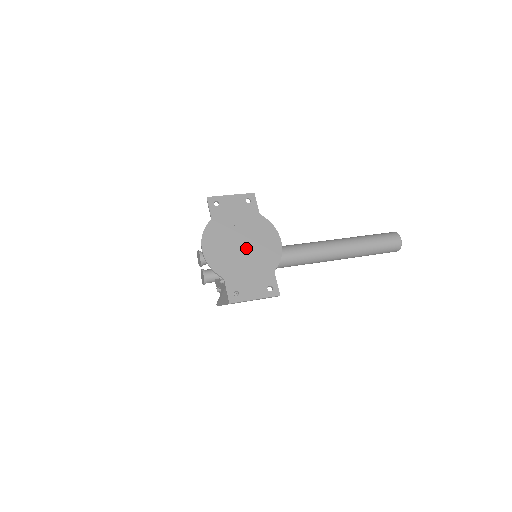
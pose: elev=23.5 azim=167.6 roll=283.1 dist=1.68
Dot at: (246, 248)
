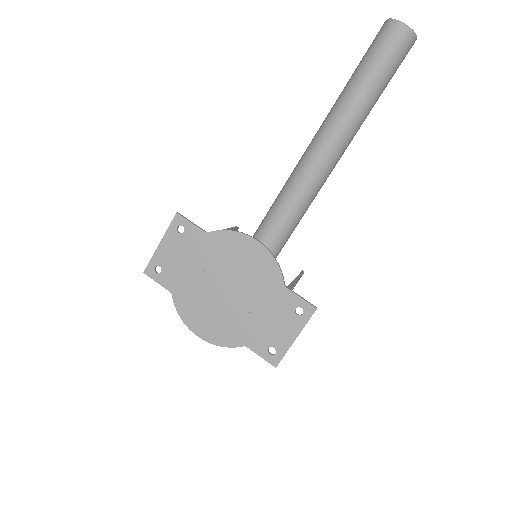
Dot at: (232, 290)
